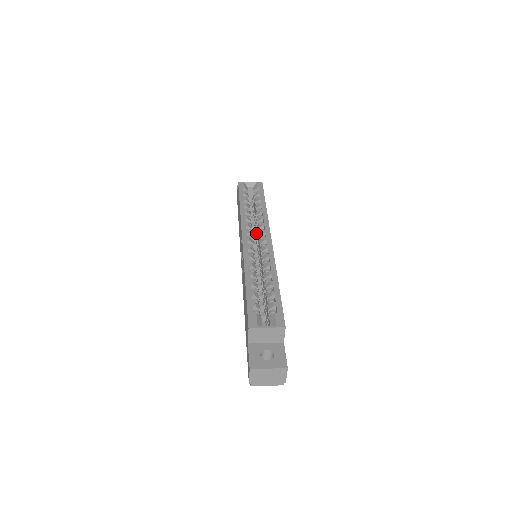
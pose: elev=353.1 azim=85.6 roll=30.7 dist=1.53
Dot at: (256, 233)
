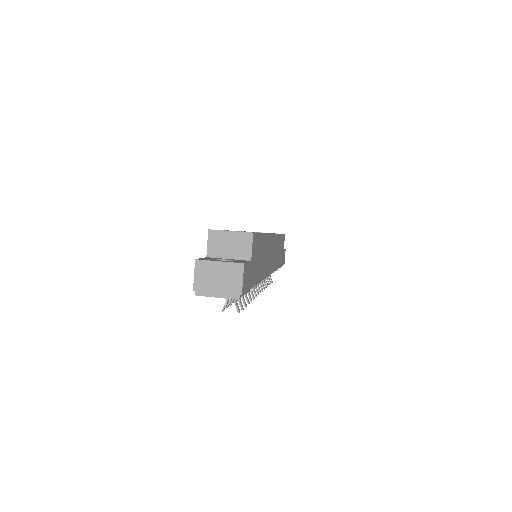
Dot at: occluded
